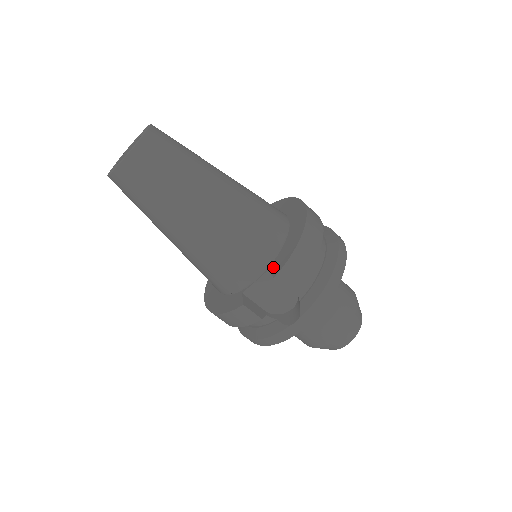
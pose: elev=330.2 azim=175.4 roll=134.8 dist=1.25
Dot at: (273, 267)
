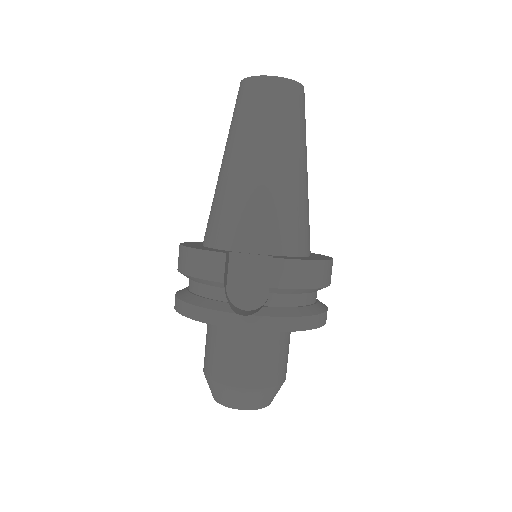
Dot at: (277, 256)
